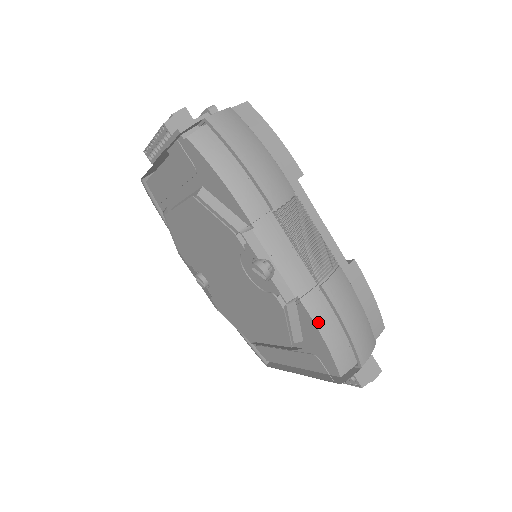
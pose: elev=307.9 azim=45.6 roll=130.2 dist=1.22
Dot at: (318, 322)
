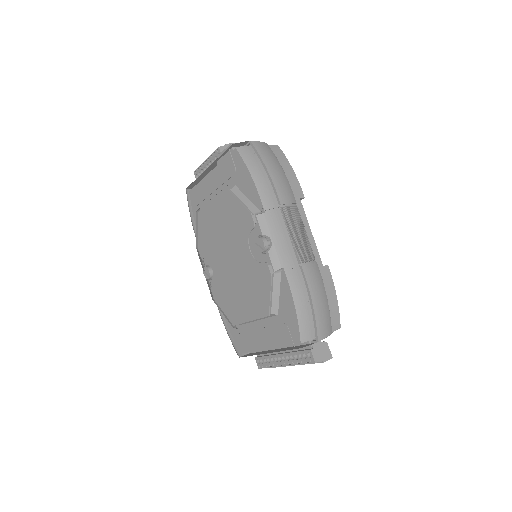
Dot at: (294, 291)
